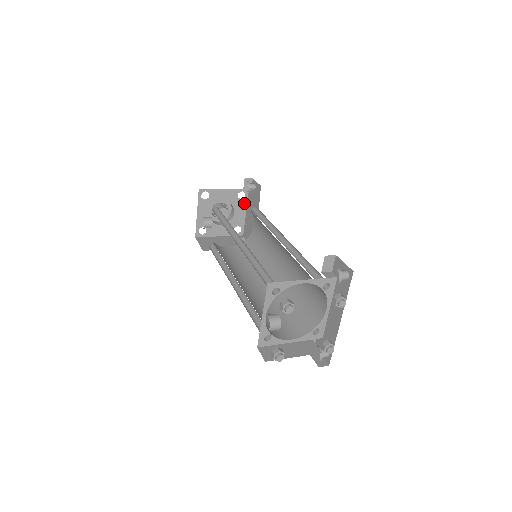
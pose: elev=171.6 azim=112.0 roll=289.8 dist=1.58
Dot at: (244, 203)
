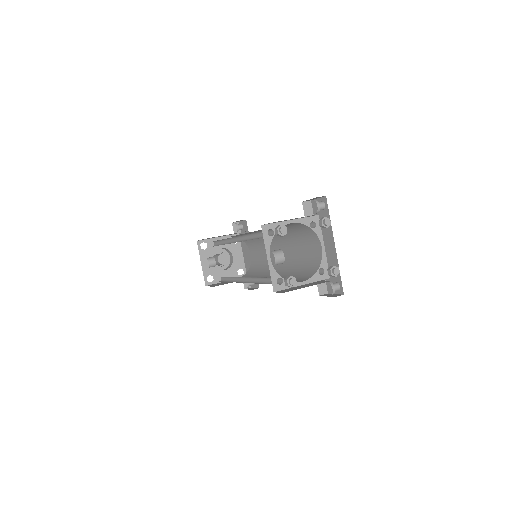
Dot at: (239, 247)
